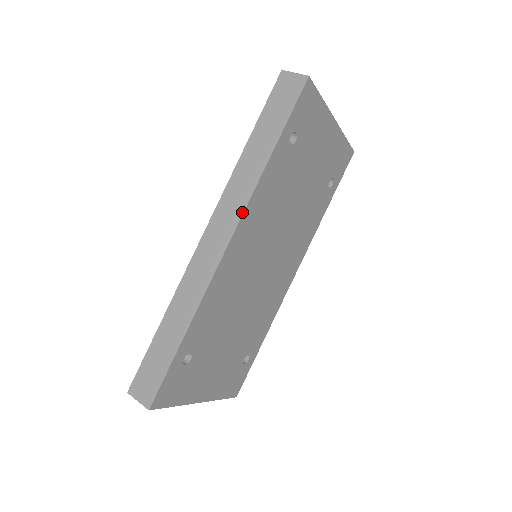
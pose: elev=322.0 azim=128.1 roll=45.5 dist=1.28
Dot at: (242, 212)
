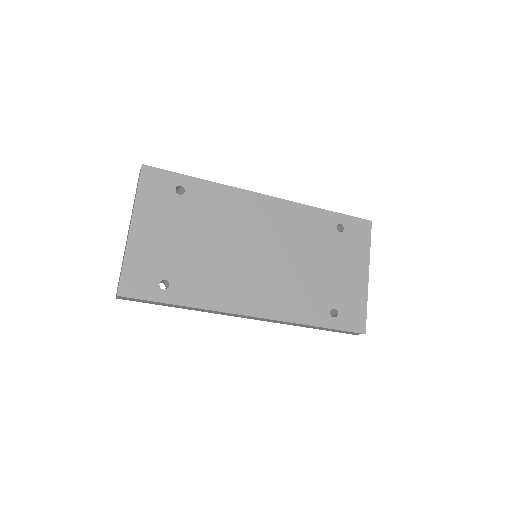
Dot at: (287, 200)
